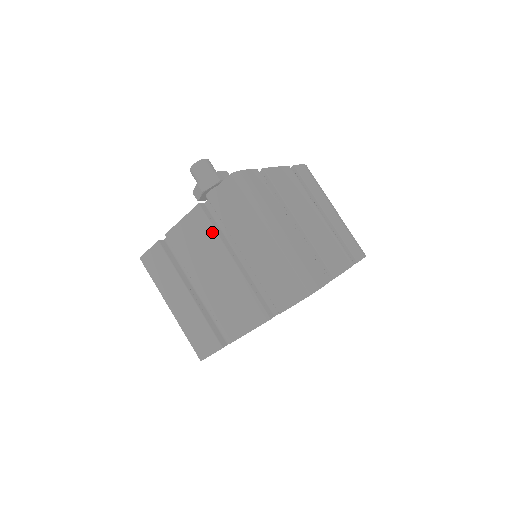
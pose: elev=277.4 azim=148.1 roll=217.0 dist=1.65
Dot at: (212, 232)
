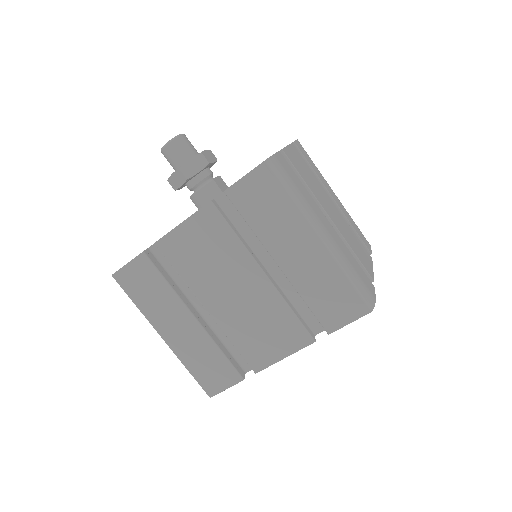
Dot at: (232, 238)
